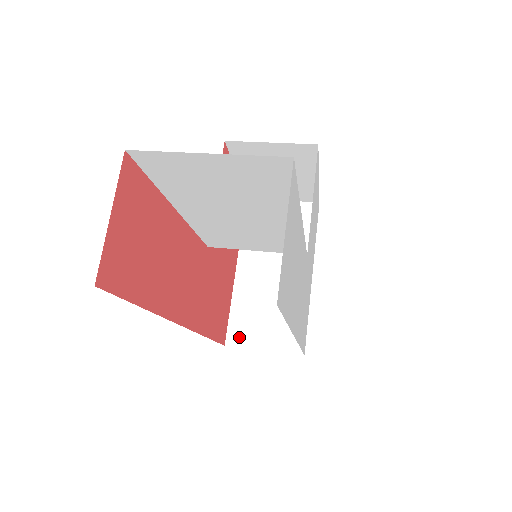
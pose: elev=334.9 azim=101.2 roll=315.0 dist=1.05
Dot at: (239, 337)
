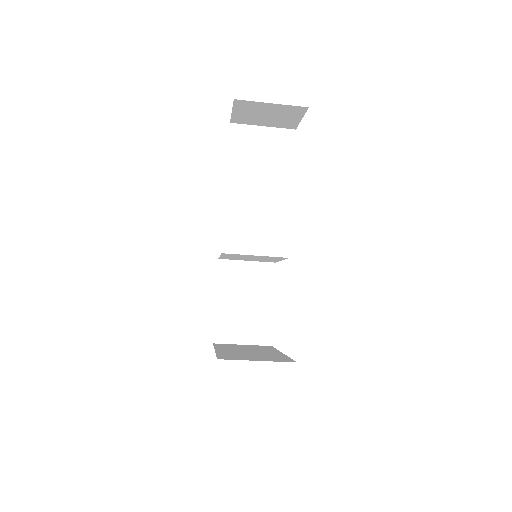
Dot at: (230, 358)
